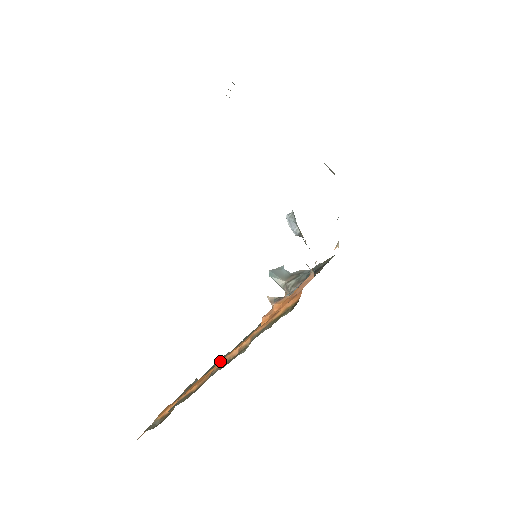
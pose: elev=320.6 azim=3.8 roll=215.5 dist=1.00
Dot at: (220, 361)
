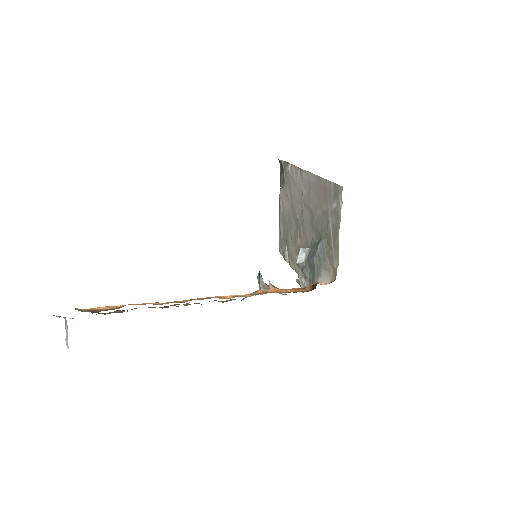
Dot at: occluded
